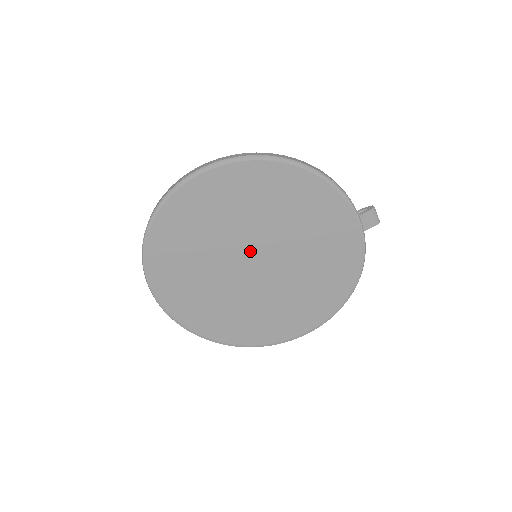
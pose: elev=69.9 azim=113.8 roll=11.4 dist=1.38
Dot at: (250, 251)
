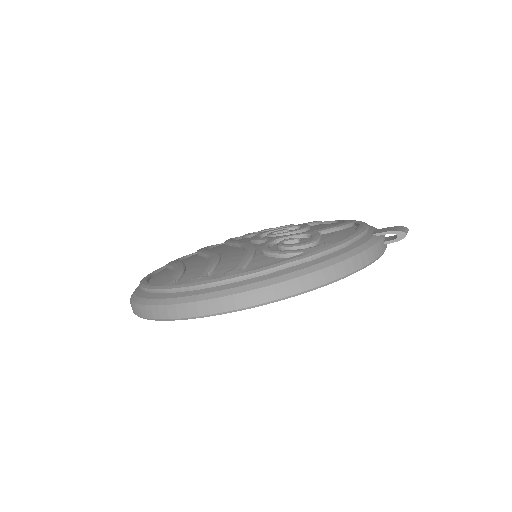
Dot at: occluded
